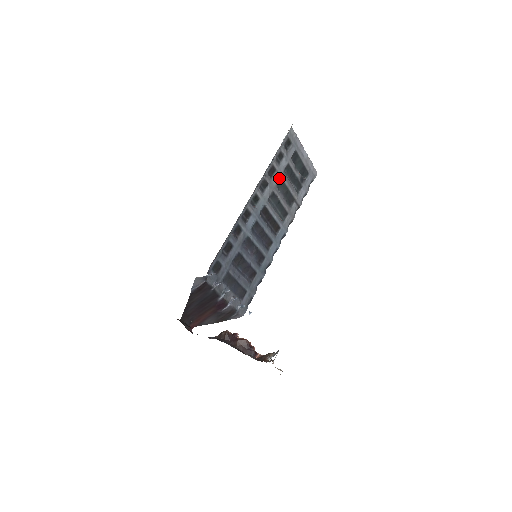
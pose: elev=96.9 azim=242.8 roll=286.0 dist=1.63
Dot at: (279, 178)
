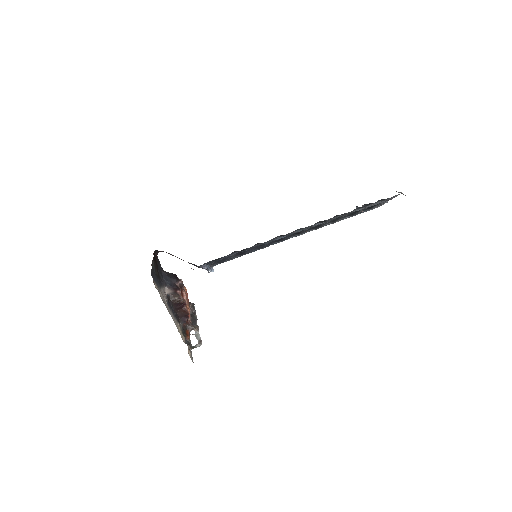
Dot at: (341, 216)
